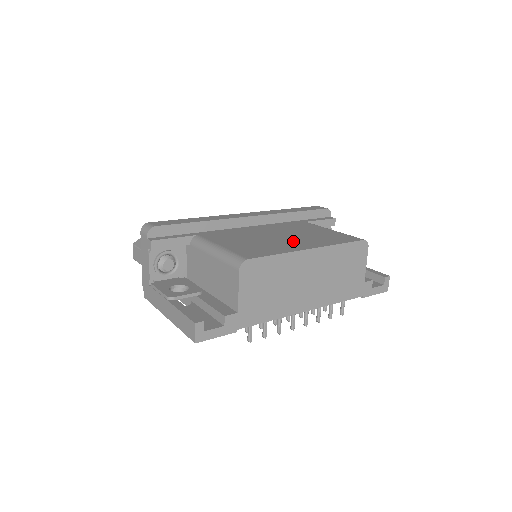
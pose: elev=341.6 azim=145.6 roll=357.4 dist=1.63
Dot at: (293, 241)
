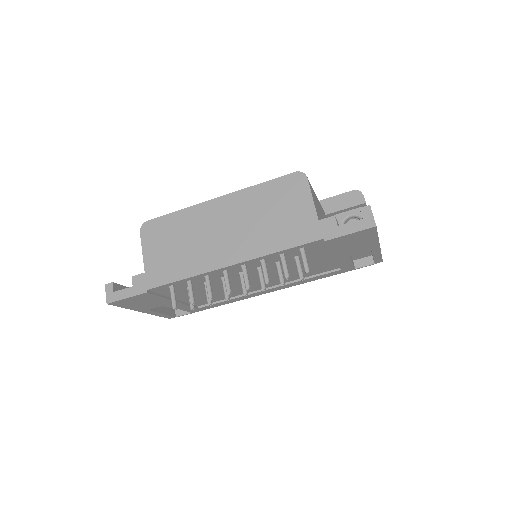
Dot at: occluded
